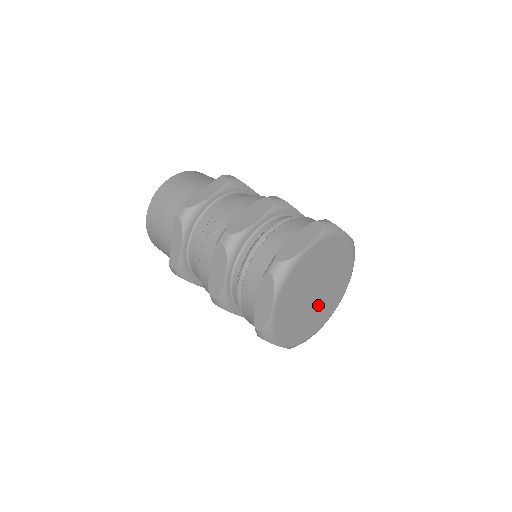
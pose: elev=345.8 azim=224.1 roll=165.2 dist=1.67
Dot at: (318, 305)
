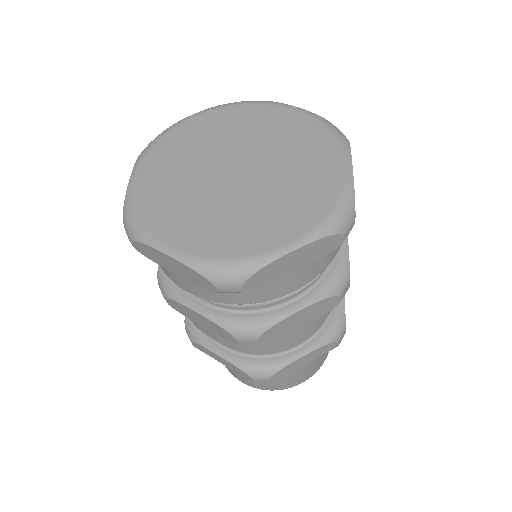
Dot at: (255, 196)
